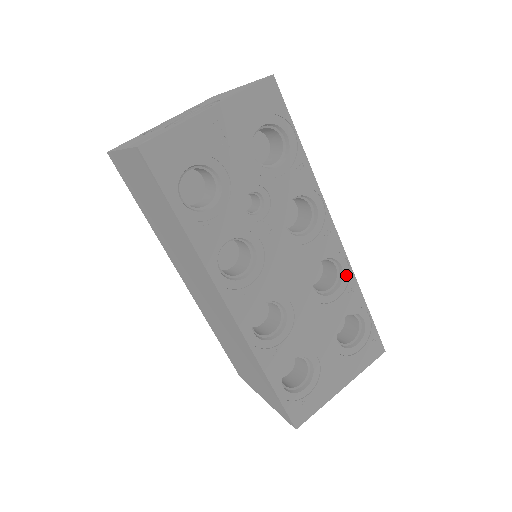
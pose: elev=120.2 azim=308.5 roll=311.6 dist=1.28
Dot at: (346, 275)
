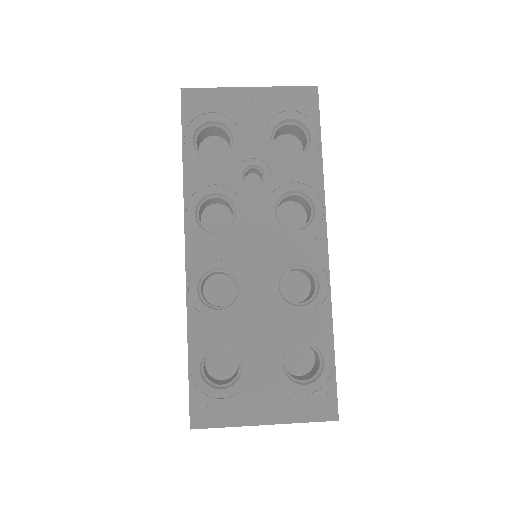
Dot at: (322, 297)
